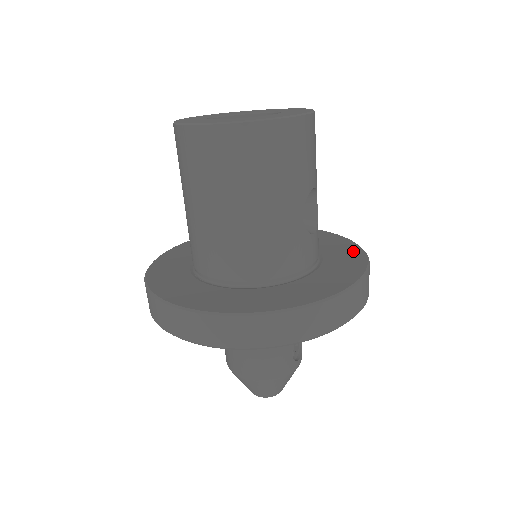
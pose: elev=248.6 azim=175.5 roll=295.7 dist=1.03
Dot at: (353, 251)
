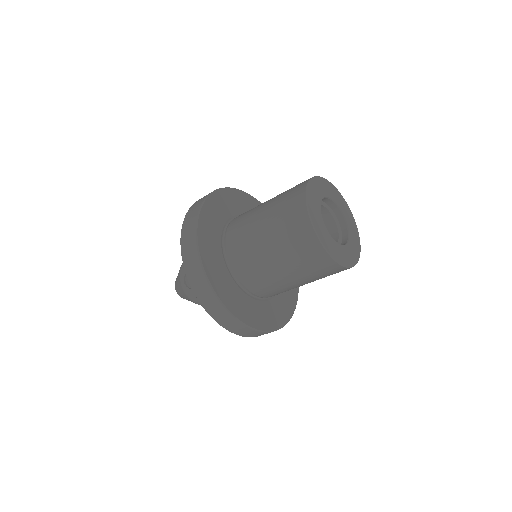
Dot at: occluded
